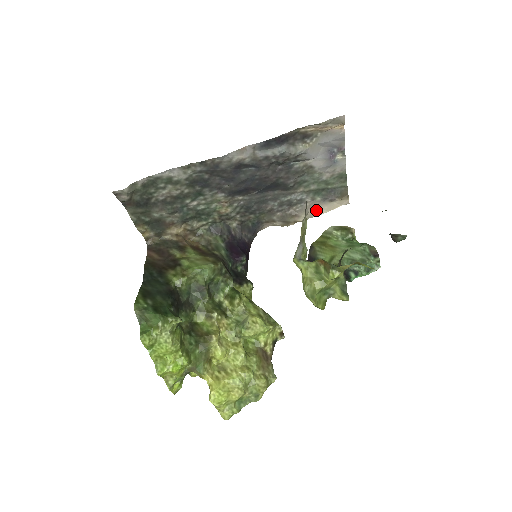
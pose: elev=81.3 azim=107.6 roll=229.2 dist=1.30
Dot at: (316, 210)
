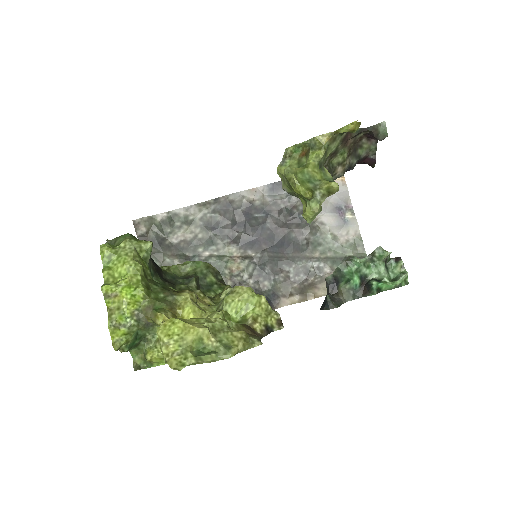
Dot at: occluded
